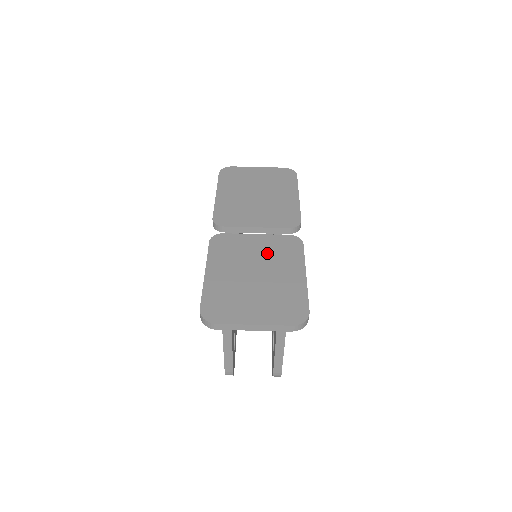
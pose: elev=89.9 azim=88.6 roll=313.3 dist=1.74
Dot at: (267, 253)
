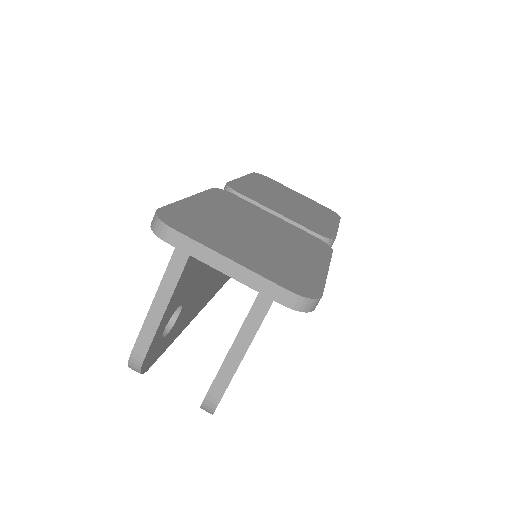
Dot at: (282, 230)
